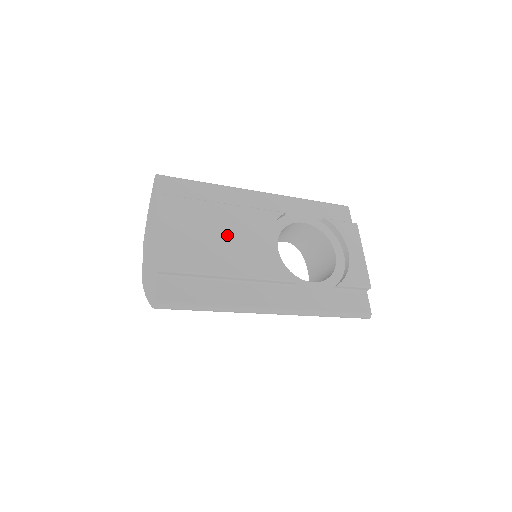
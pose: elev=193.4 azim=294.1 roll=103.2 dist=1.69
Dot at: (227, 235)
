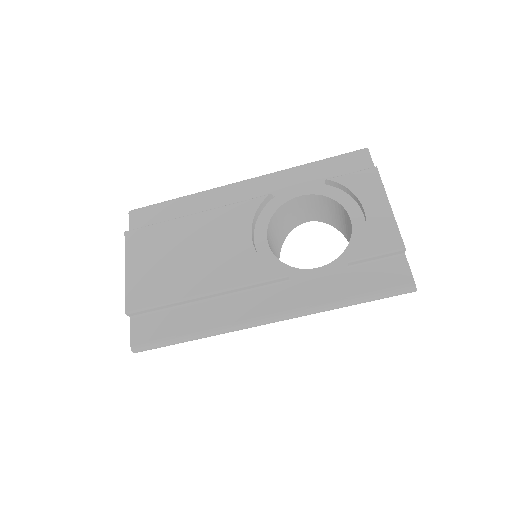
Dot at: (197, 249)
